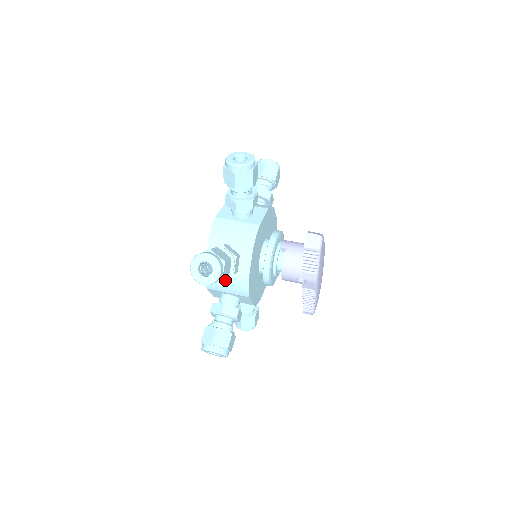
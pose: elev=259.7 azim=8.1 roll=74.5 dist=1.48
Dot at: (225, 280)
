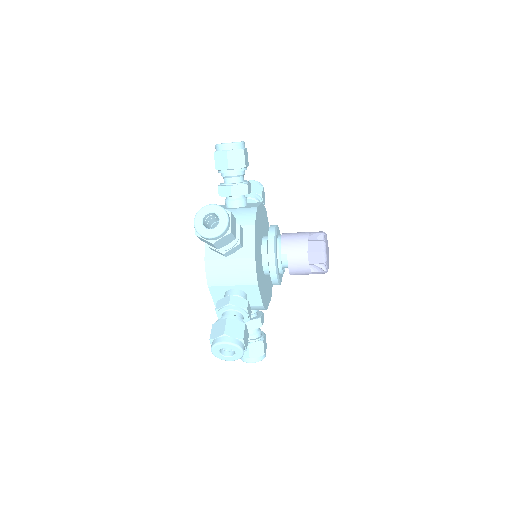
Dot at: occluded
